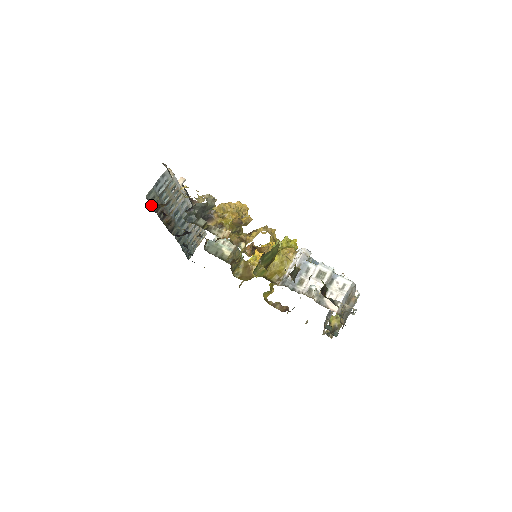
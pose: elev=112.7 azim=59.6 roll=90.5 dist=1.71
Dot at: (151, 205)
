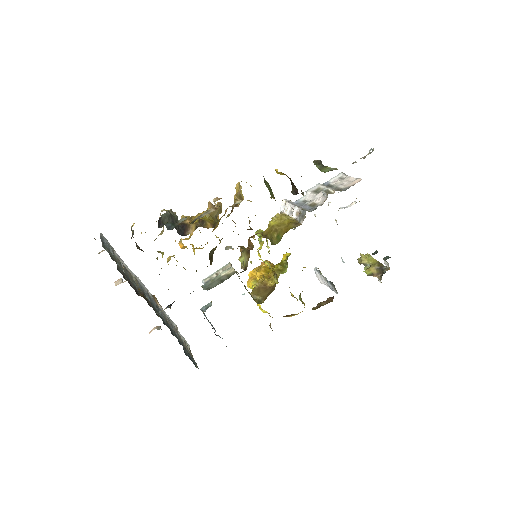
Dot at: occluded
